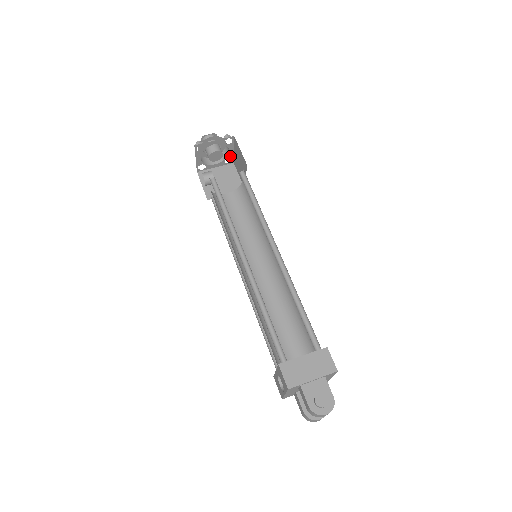
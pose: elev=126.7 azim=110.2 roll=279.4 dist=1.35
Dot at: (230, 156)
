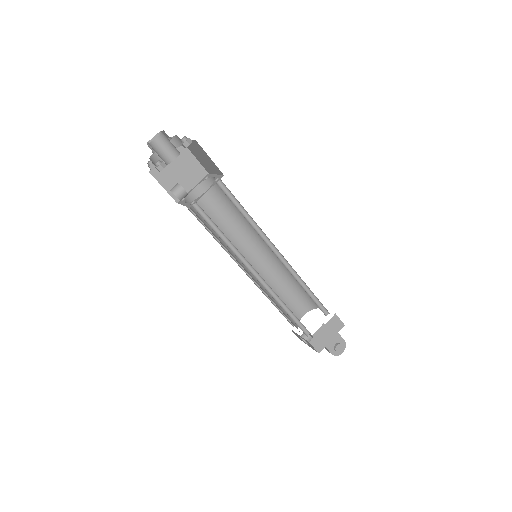
Dot at: occluded
